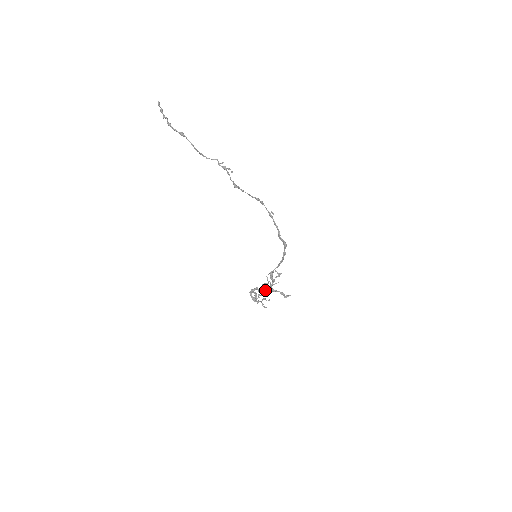
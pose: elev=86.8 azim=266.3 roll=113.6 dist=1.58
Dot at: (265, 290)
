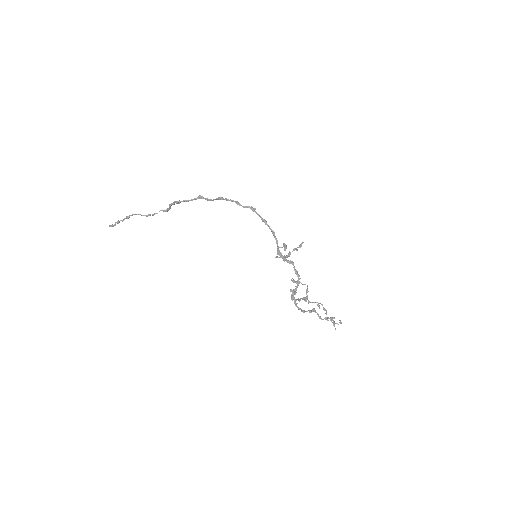
Dot at: (297, 281)
